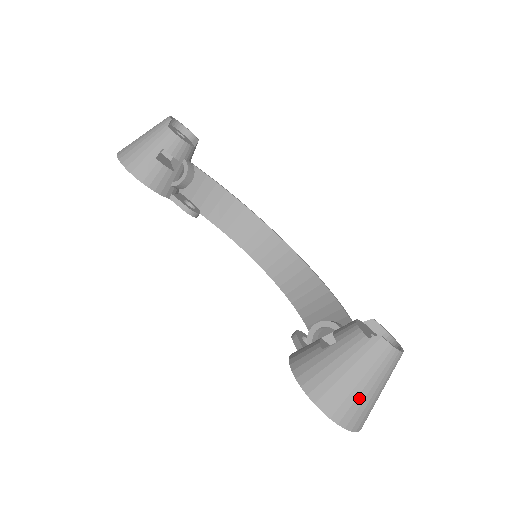
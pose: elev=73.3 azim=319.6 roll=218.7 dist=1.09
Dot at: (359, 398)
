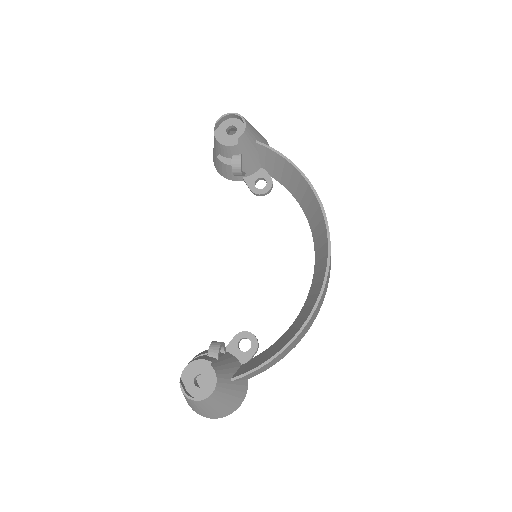
Dot at: (188, 403)
